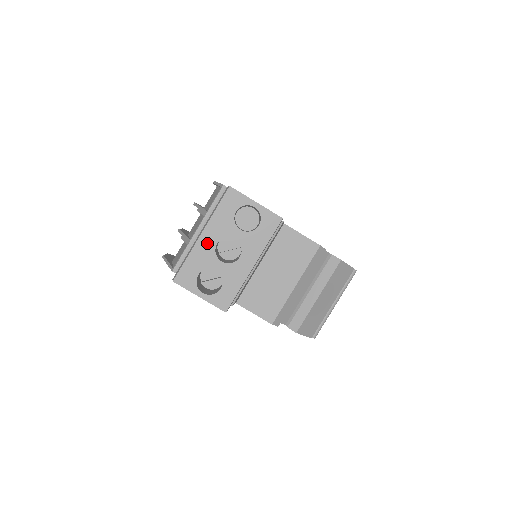
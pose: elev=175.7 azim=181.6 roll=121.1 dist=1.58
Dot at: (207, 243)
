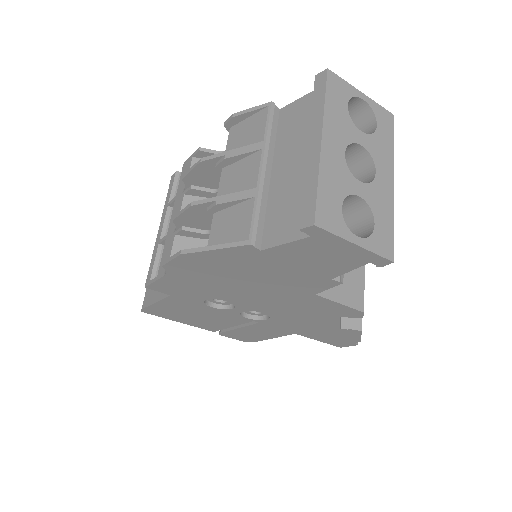
Dot at: (333, 154)
